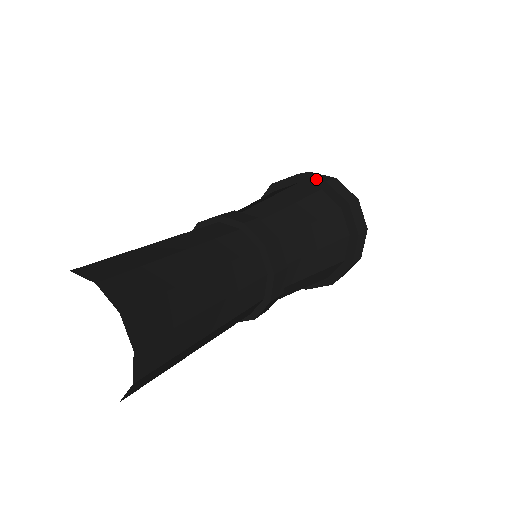
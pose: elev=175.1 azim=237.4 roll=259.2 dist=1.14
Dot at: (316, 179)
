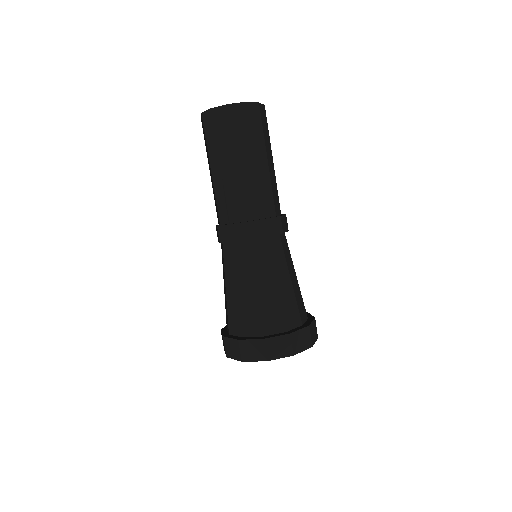
Dot at: occluded
